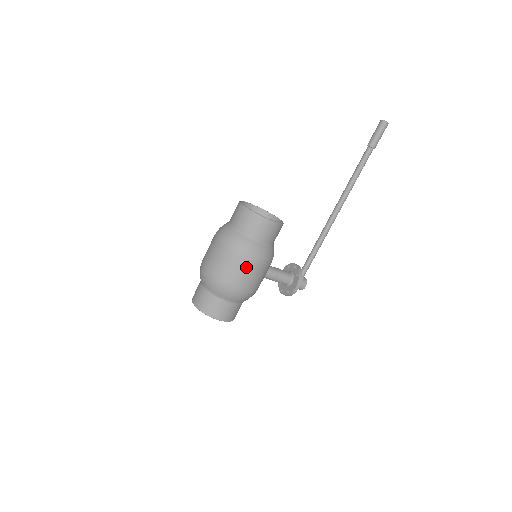
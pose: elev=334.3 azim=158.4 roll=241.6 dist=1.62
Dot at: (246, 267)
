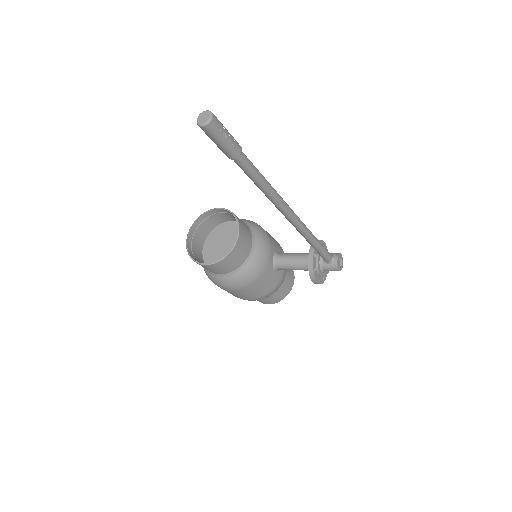
Dot at: (229, 292)
